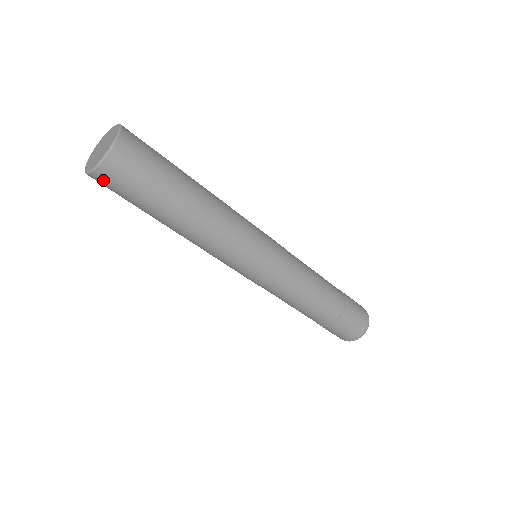
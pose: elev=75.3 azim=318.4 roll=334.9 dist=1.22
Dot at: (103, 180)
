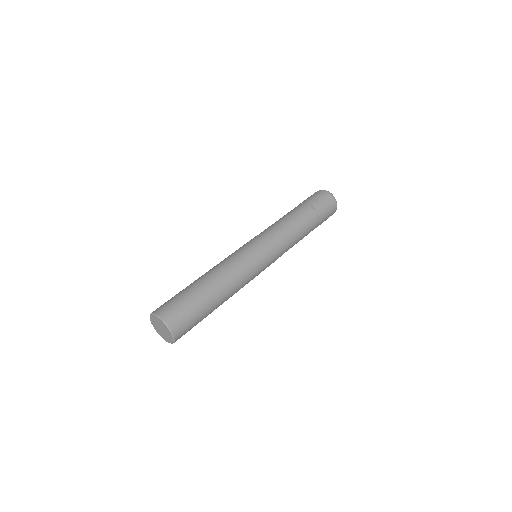
Dot at: (179, 338)
